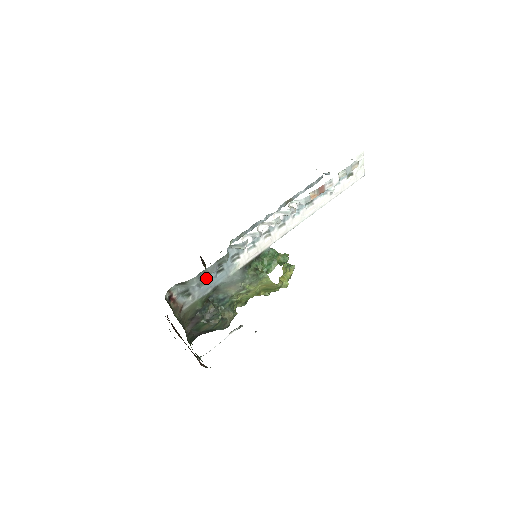
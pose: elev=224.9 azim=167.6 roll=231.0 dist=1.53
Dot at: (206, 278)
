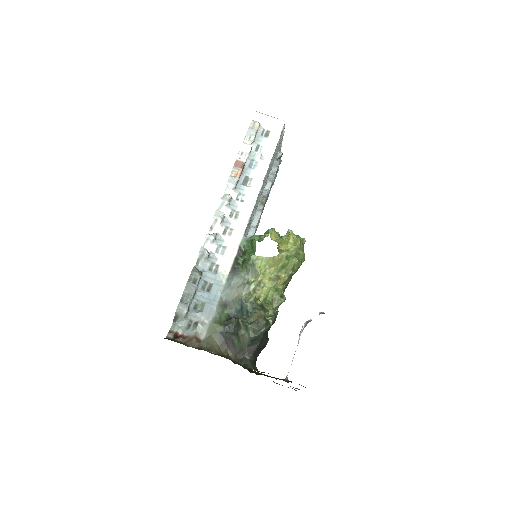
Dot at: (200, 301)
